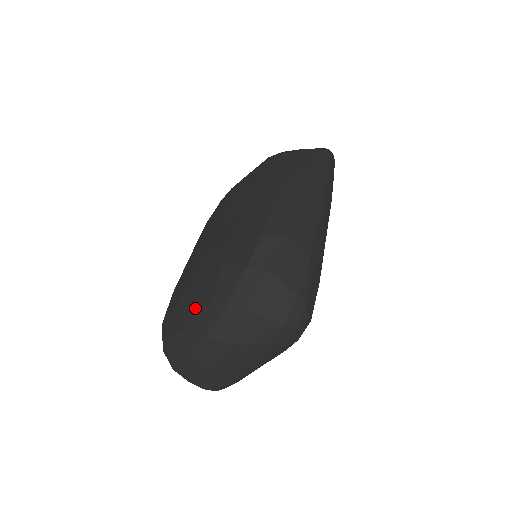
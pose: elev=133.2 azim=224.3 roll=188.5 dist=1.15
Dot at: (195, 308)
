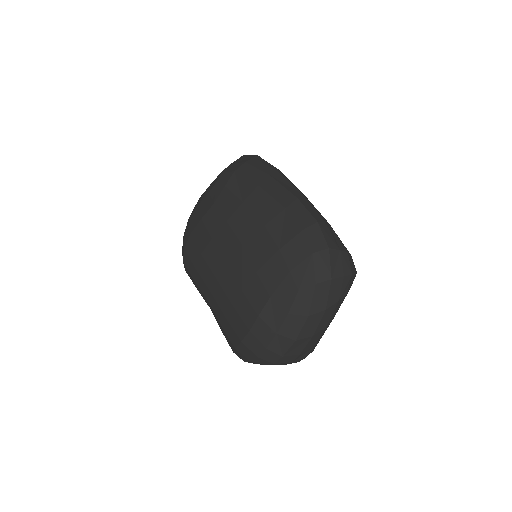
Dot at: (285, 305)
